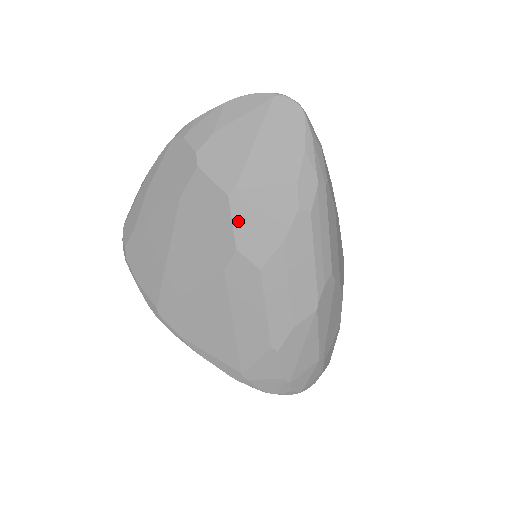
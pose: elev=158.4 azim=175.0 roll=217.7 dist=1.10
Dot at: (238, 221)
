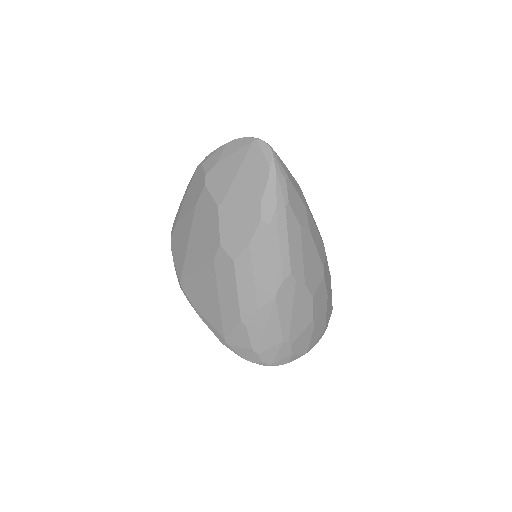
Dot at: (223, 225)
